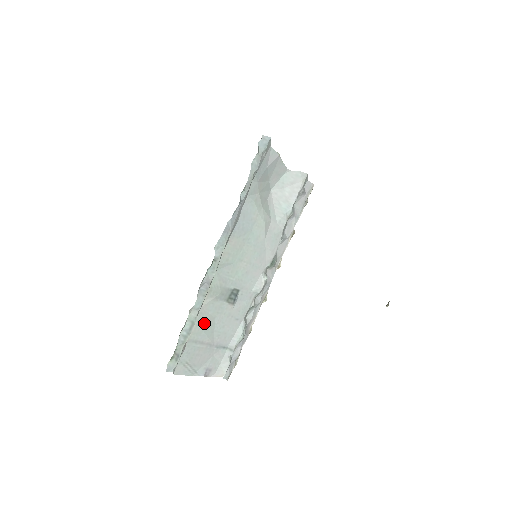
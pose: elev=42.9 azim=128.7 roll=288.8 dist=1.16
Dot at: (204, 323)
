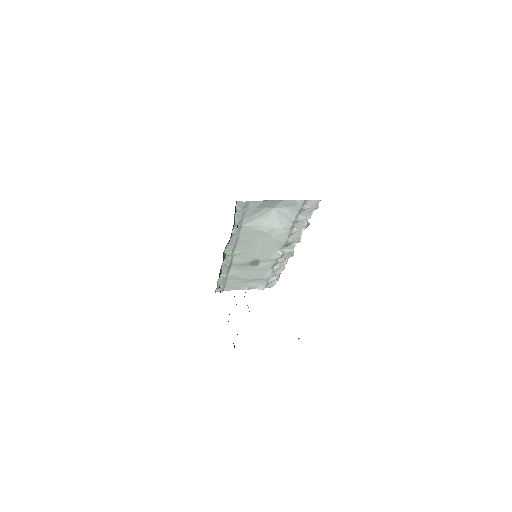
Dot at: (236, 274)
